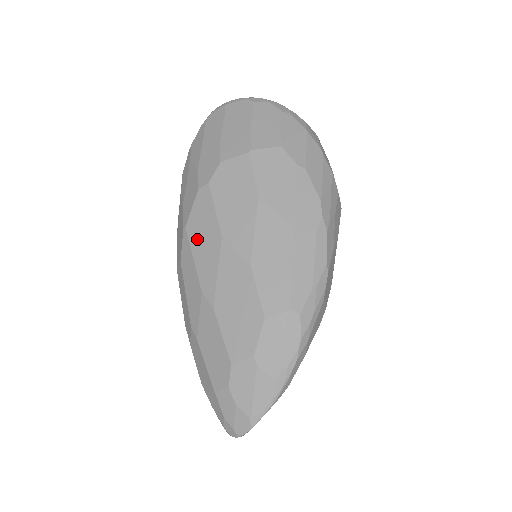
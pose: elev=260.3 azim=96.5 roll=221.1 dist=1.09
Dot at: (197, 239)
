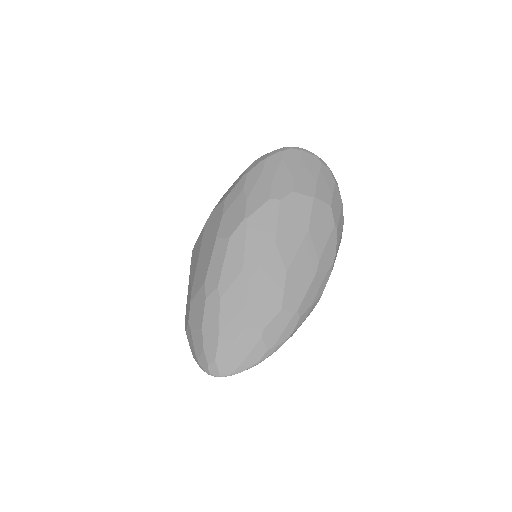
Dot at: (254, 232)
